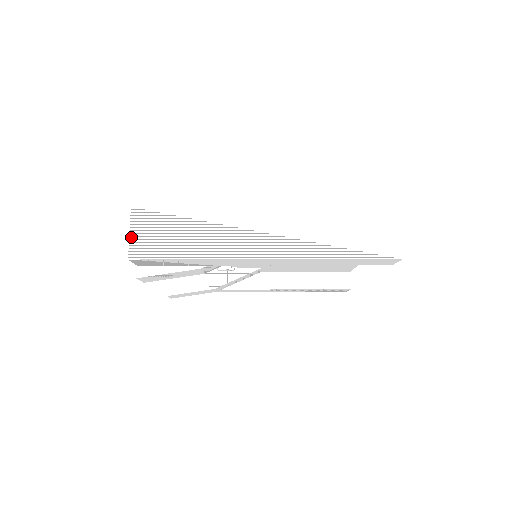
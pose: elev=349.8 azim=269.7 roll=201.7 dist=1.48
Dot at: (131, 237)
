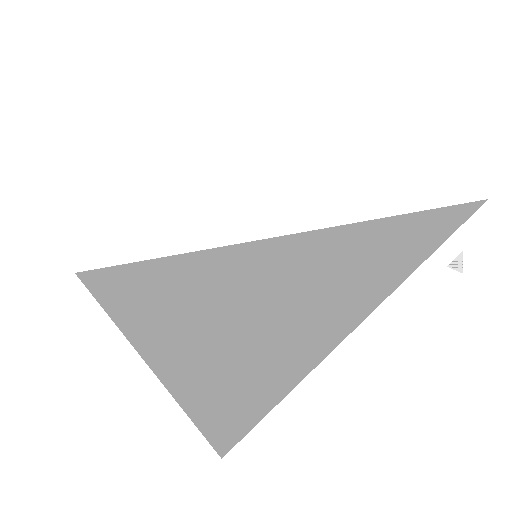
Dot at: occluded
